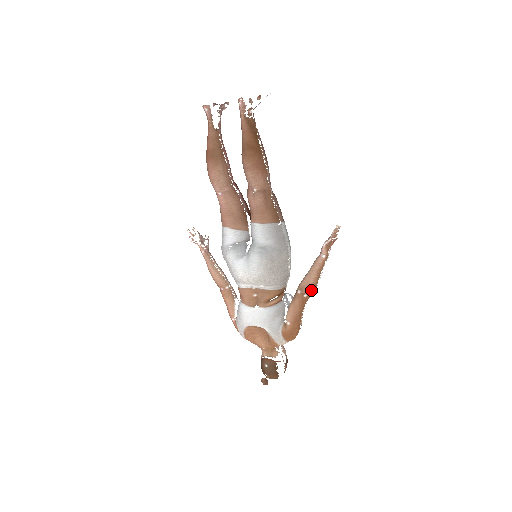
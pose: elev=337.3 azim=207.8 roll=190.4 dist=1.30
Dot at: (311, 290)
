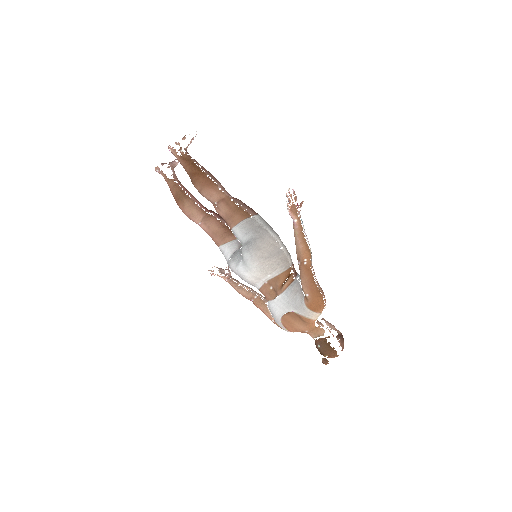
Dot at: (306, 255)
